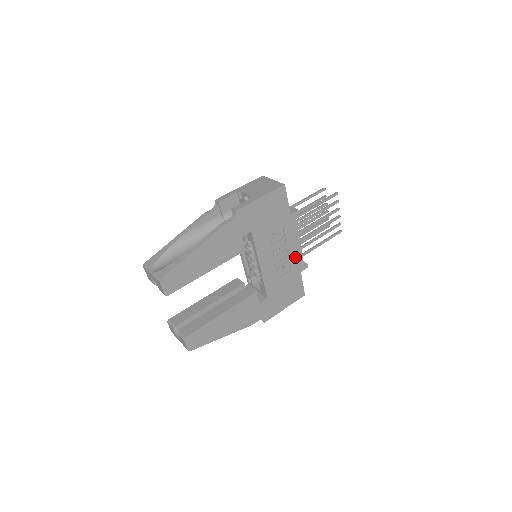
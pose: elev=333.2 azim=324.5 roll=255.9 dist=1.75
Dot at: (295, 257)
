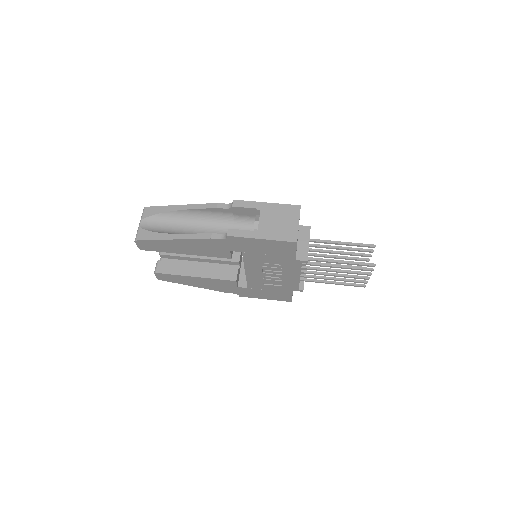
Dot at: (290, 282)
